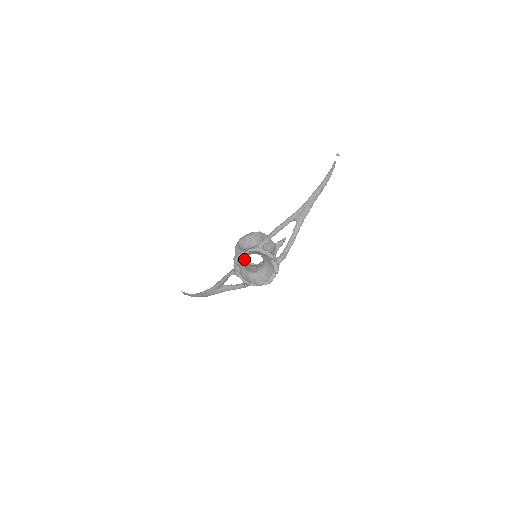
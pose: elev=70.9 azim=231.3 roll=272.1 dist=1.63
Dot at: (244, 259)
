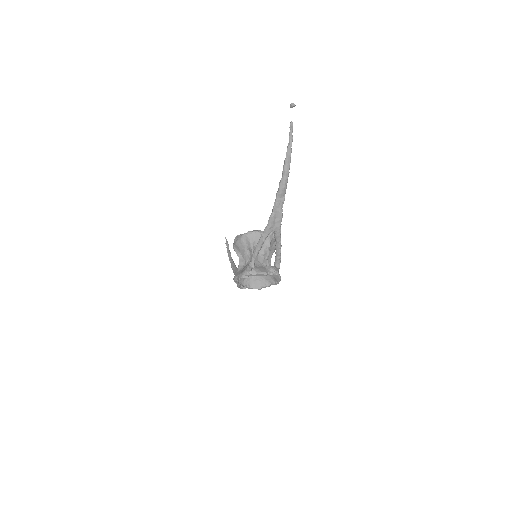
Dot at: occluded
